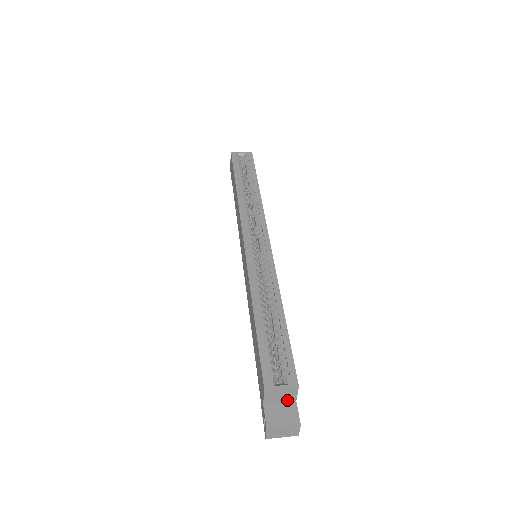
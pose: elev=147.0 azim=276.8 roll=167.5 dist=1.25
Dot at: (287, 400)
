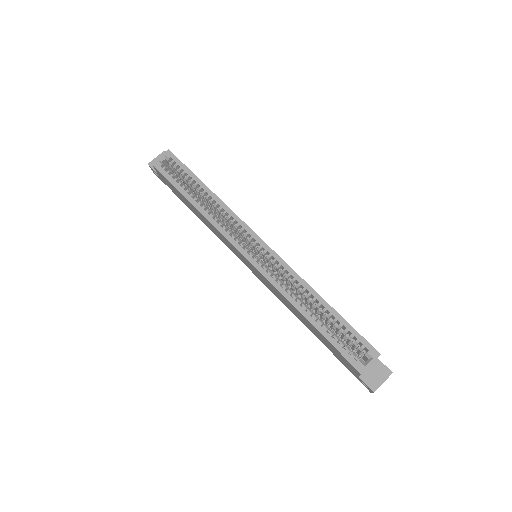
Dot at: (372, 363)
